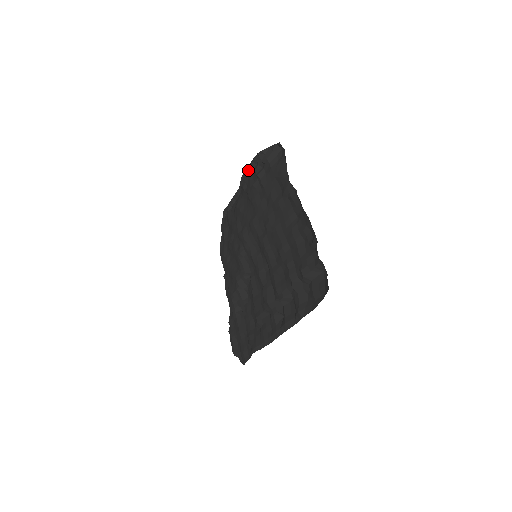
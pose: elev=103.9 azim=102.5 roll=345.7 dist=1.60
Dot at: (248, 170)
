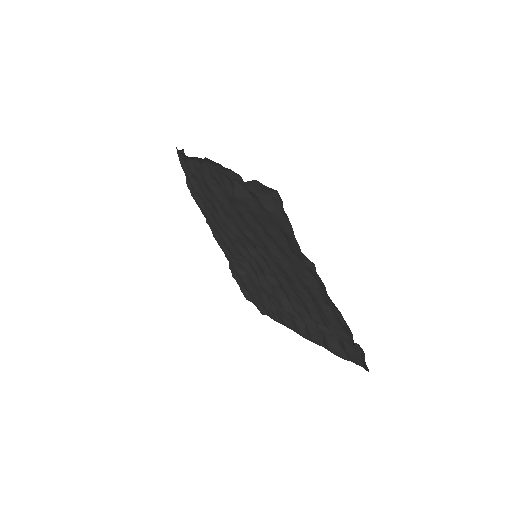
Dot at: (215, 163)
